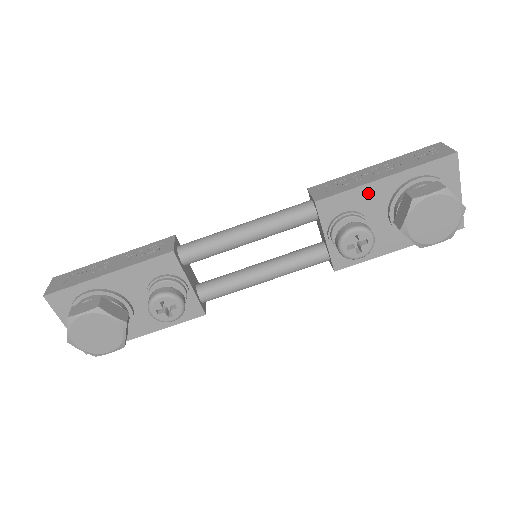
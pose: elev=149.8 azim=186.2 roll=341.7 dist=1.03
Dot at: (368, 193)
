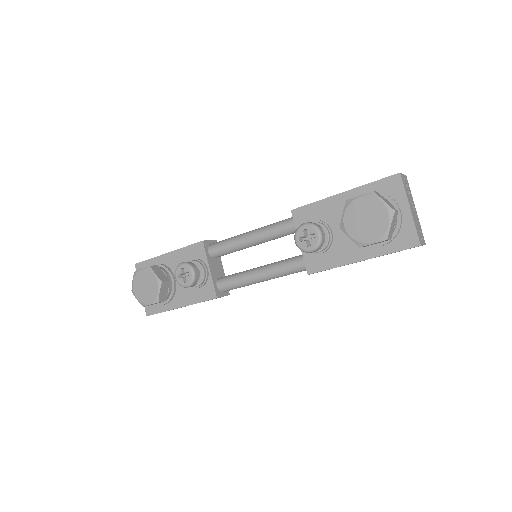
Dot at: (330, 205)
